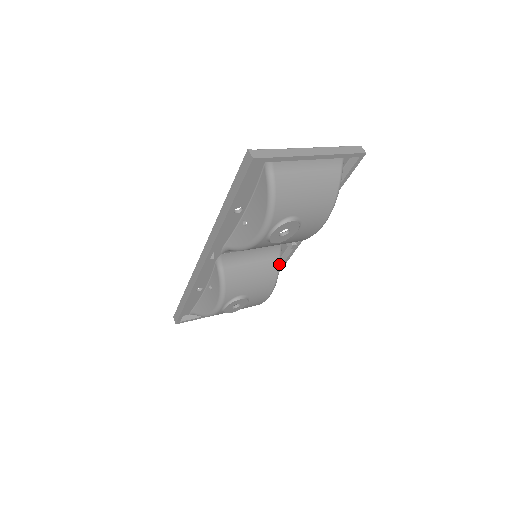
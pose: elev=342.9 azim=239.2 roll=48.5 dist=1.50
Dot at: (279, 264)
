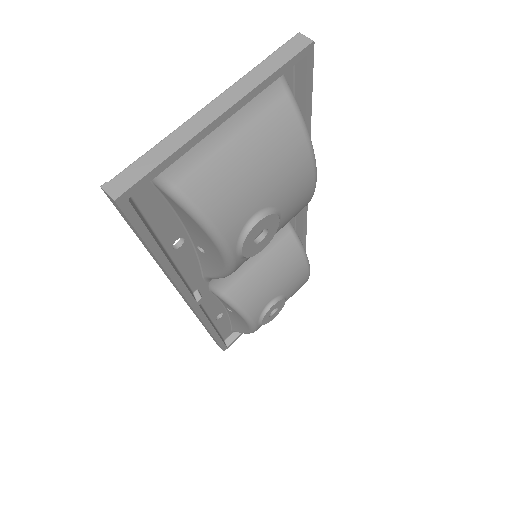
Dot at: (296, 238)
